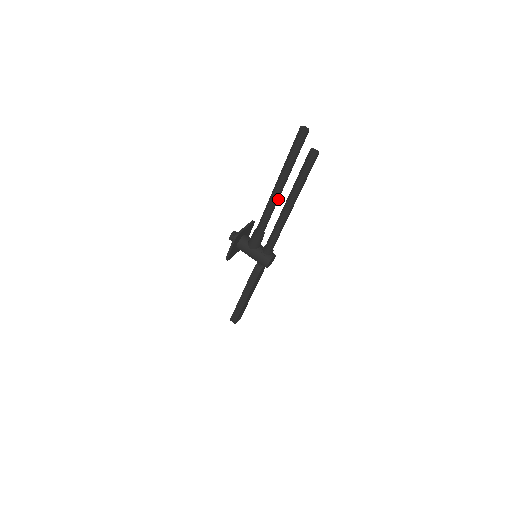
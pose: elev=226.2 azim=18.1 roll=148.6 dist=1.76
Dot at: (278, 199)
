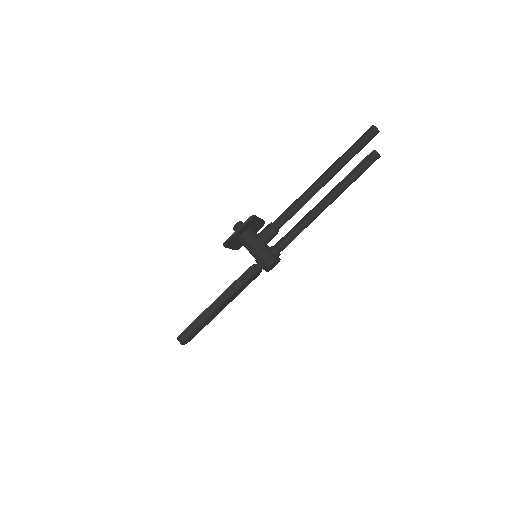
Dot at: (315, 193)
